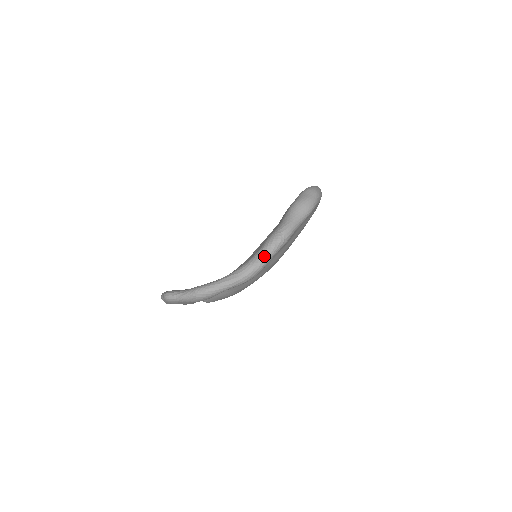
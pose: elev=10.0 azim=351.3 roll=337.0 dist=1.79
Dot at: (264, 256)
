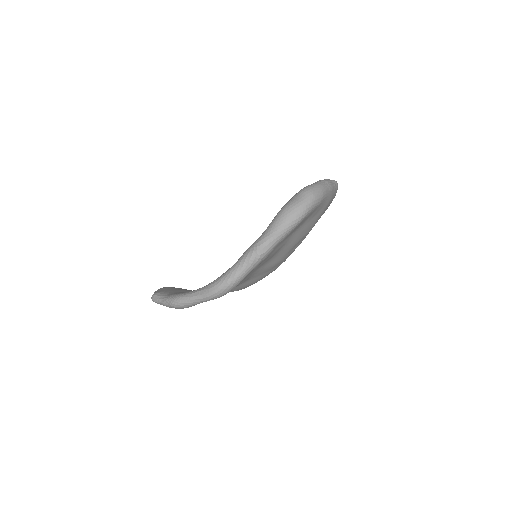
Dot at: (236, 273)
